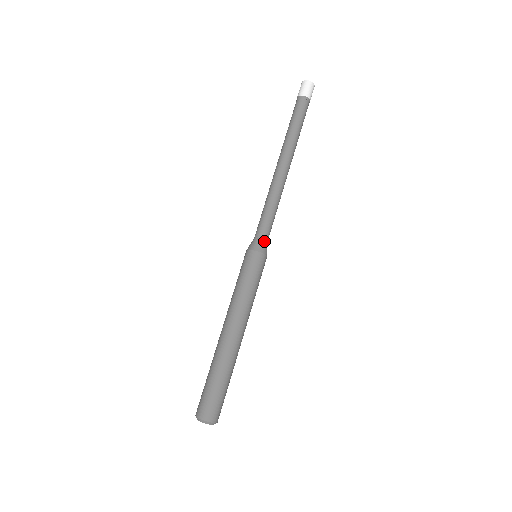
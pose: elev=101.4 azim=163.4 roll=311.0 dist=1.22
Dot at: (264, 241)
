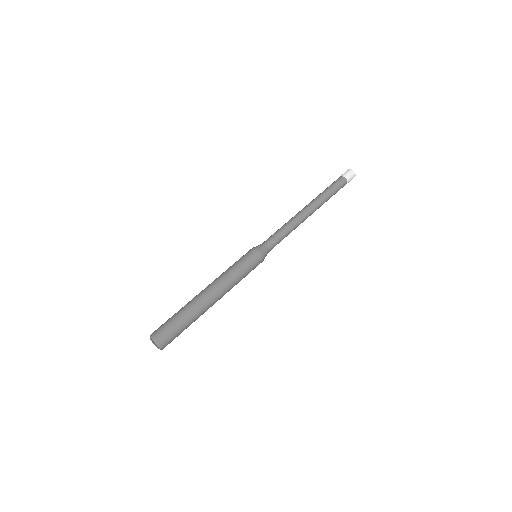
Dot at: (267, 248)
